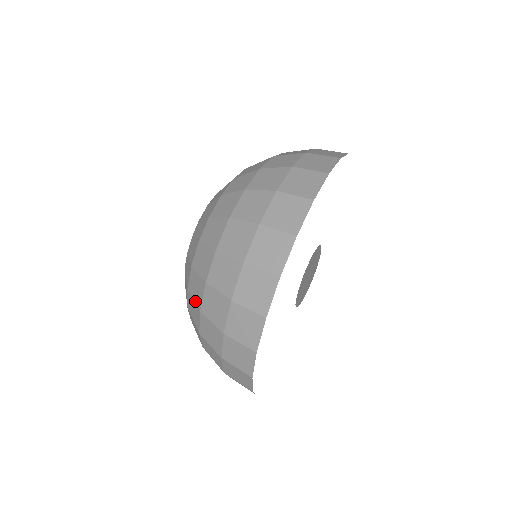
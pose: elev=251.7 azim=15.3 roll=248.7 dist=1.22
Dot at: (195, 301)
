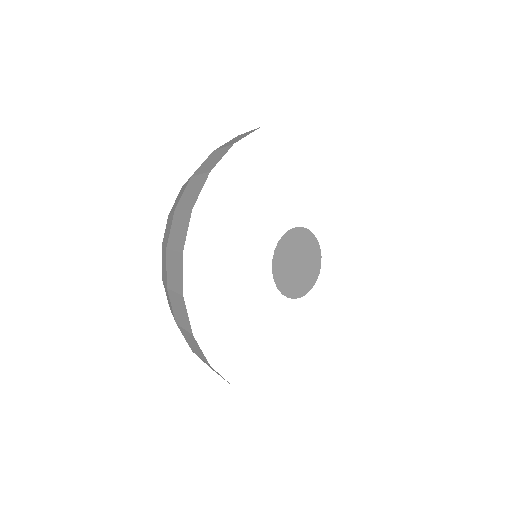
Dot at: occluded
